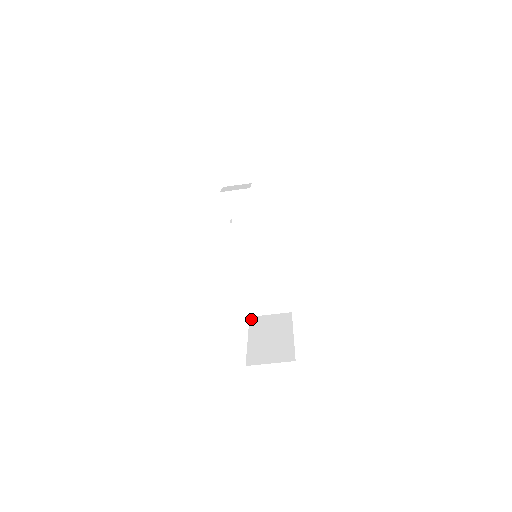
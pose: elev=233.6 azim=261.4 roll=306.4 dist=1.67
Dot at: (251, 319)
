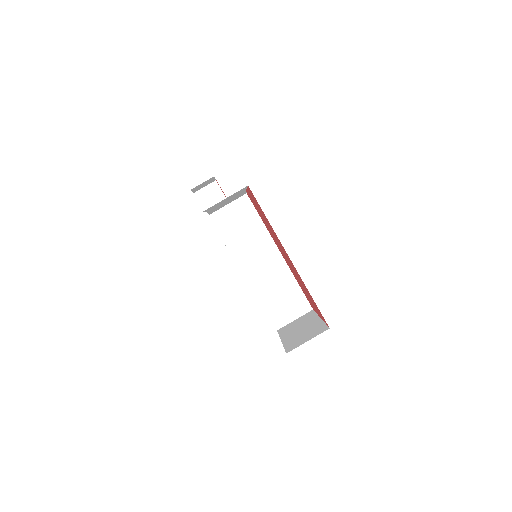
Dot at: (279, 330)
